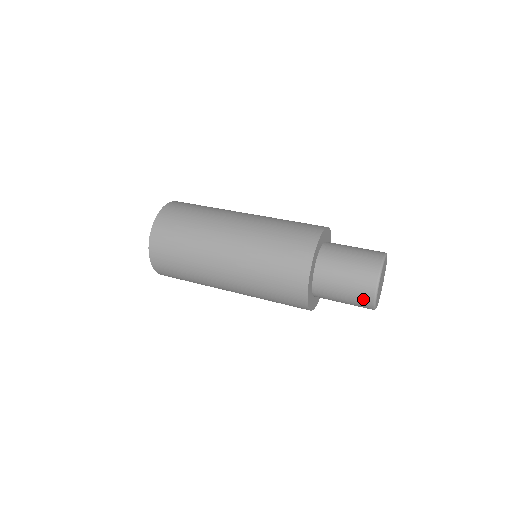
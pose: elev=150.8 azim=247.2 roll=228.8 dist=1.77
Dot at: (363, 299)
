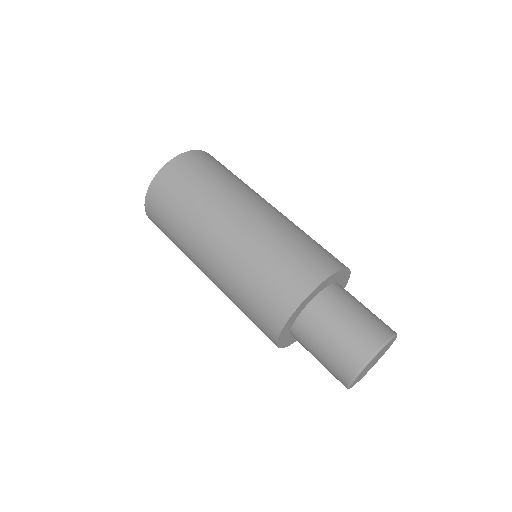
Dot at: (349, 359)
